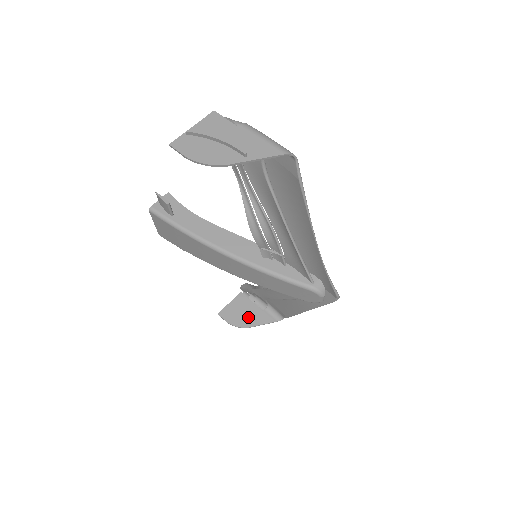
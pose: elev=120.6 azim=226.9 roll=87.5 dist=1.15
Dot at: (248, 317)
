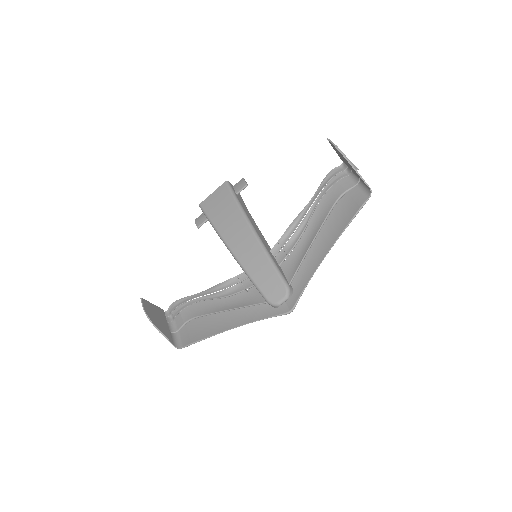
Dot at: (158, 321)
